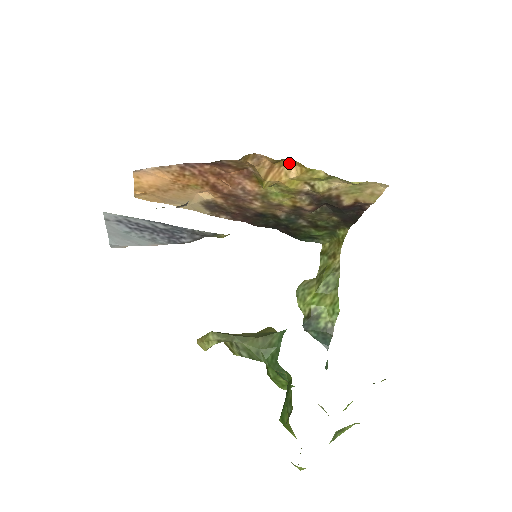
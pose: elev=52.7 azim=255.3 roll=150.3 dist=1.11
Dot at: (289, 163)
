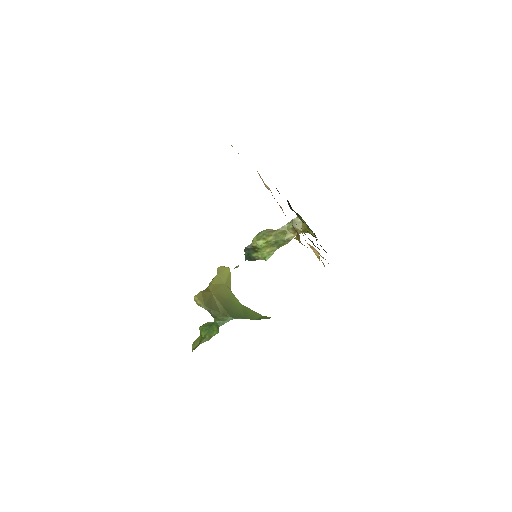
Dot at: (317, 251)
